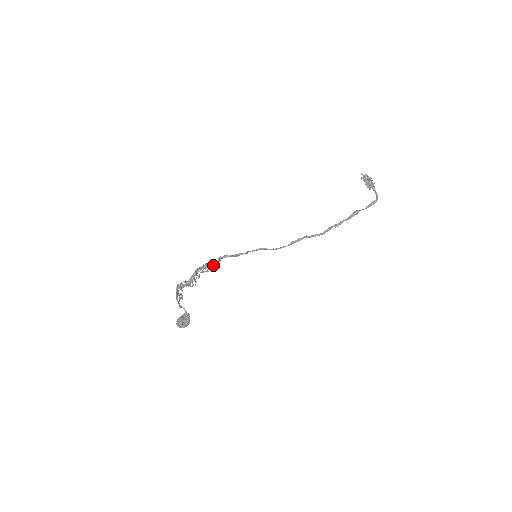
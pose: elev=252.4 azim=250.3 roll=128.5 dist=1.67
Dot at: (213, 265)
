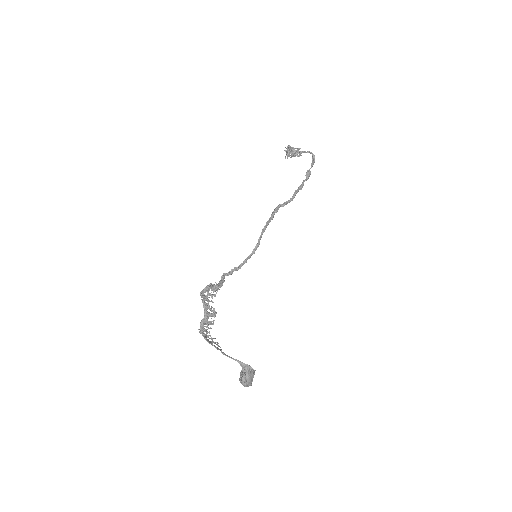
Dot at: (218, 285)
